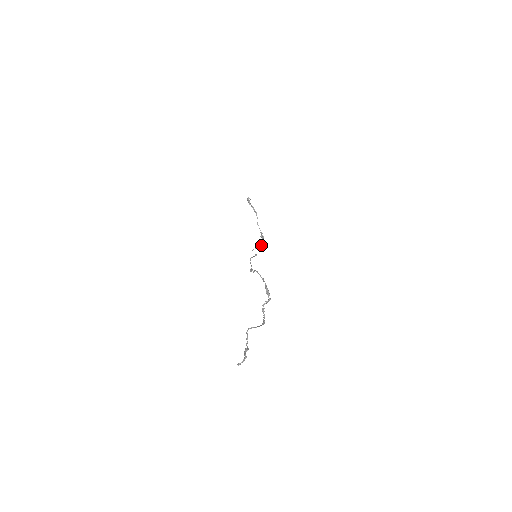
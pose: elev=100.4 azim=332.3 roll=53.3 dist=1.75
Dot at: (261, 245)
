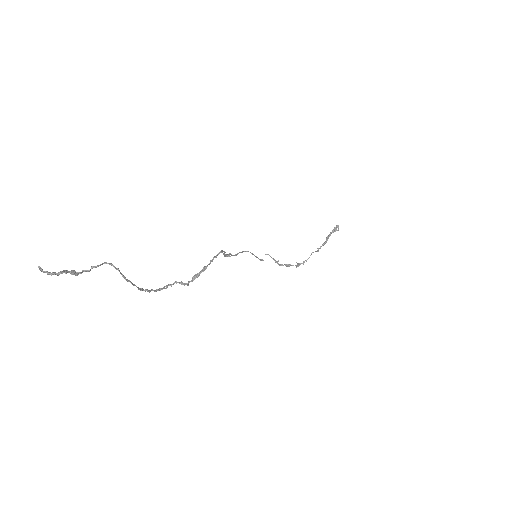
Dot at: occluded
